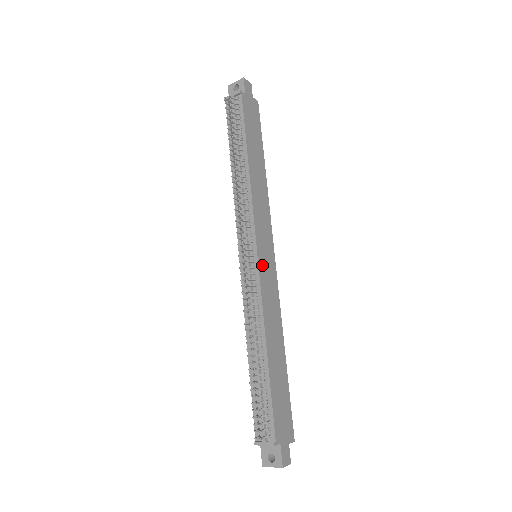
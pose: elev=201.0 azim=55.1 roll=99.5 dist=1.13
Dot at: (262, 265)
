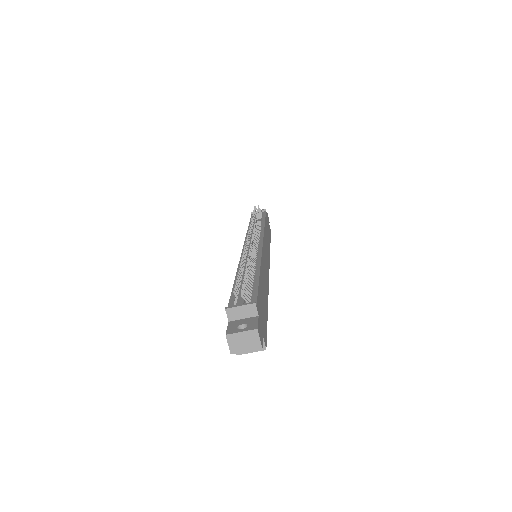
Dot at: (264, 251)
